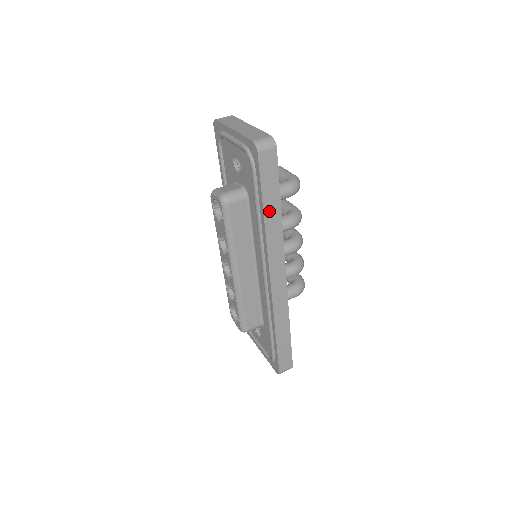
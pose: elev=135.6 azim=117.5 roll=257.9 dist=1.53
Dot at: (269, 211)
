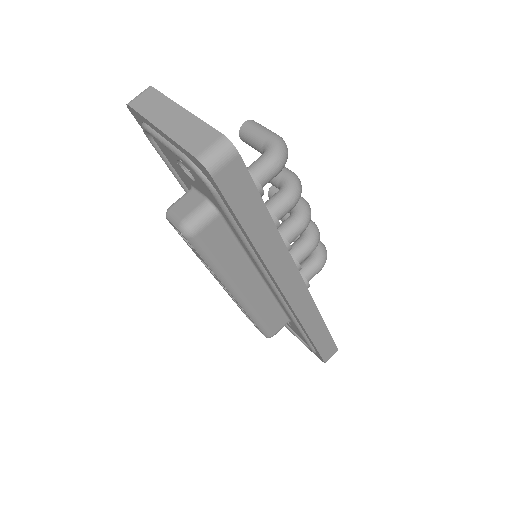
Dot at: (257, 234)
